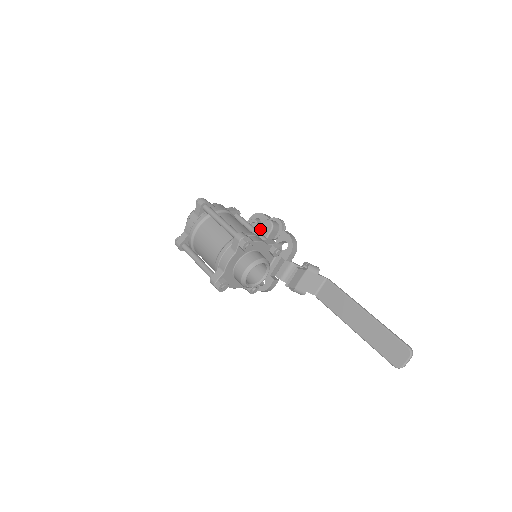
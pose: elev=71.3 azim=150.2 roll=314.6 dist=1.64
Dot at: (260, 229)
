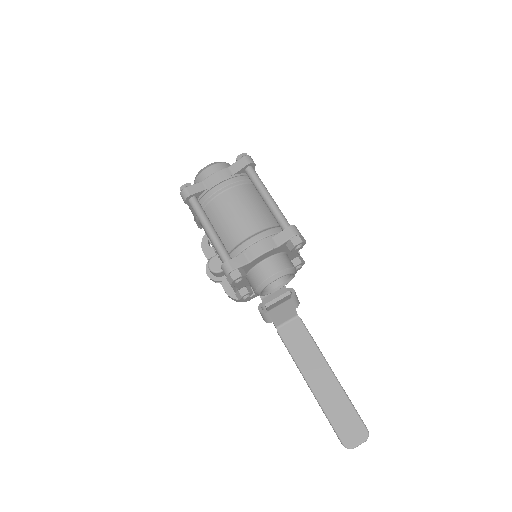
Dot at: occluded
